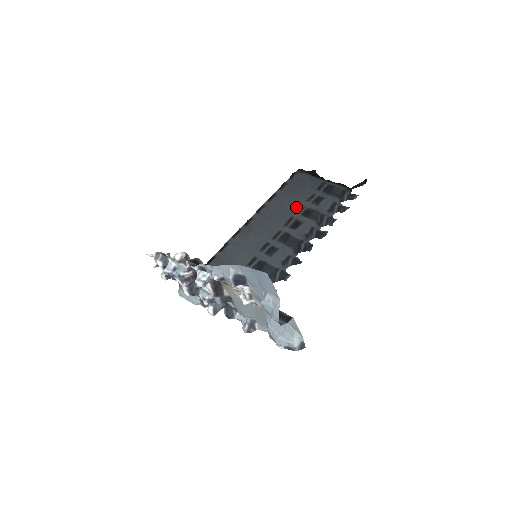
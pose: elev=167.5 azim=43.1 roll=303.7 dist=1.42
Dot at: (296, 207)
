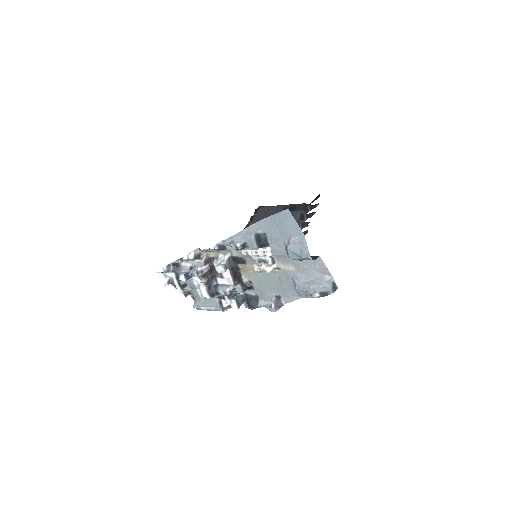
Dot at: occluded
